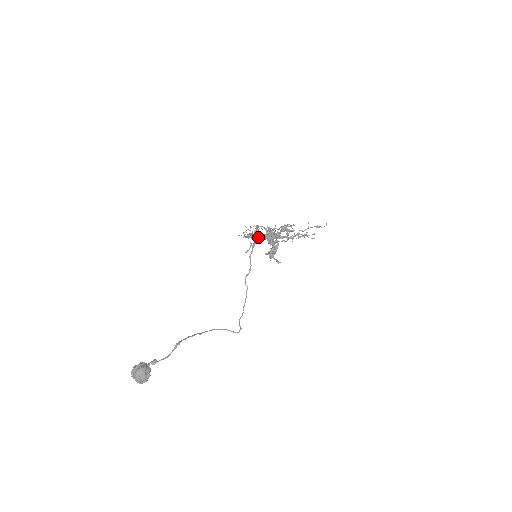
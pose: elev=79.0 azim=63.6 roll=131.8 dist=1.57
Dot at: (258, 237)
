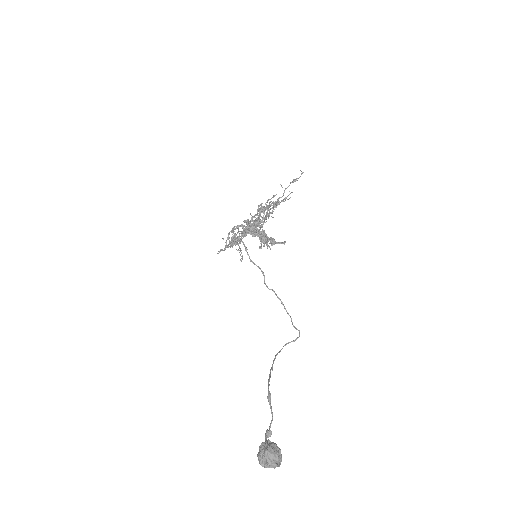
Dot at: (238, 239)
